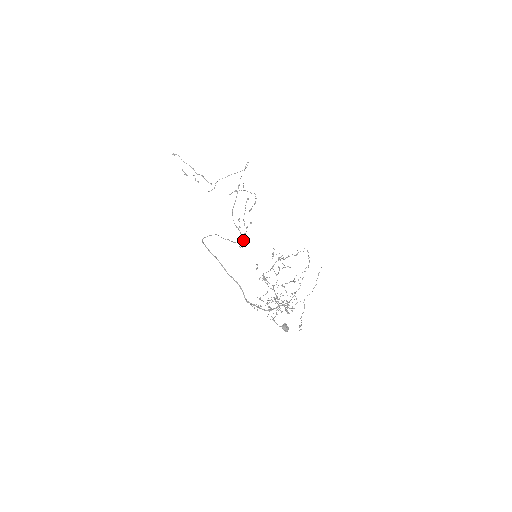
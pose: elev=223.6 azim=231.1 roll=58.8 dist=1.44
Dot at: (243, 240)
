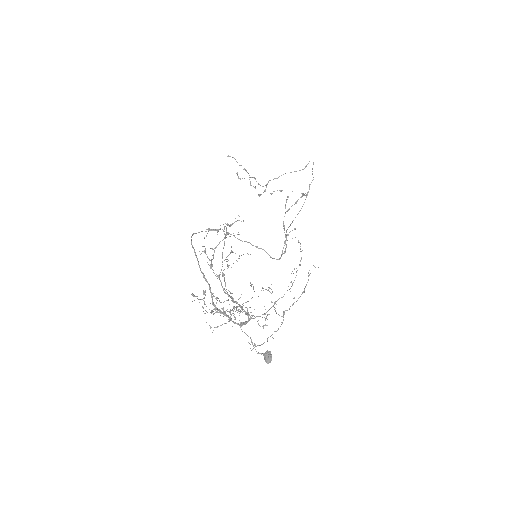
Dot at: (282, 251)
